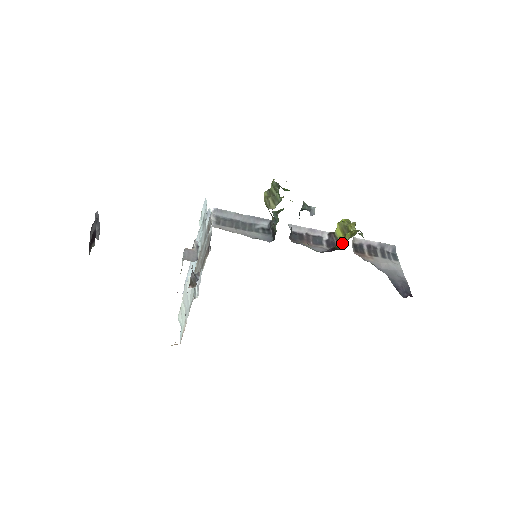
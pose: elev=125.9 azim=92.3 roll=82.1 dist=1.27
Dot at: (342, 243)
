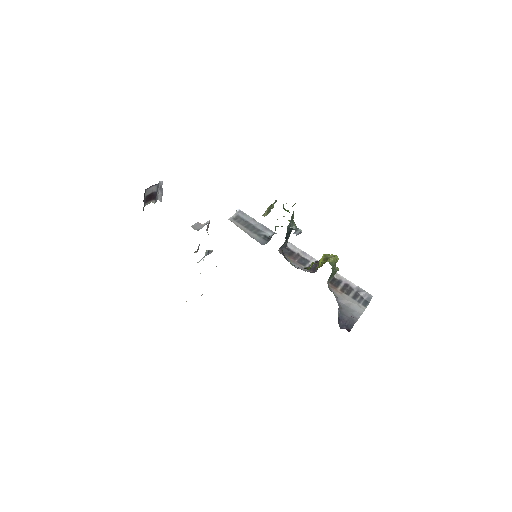
Dot at: (311, 265)
